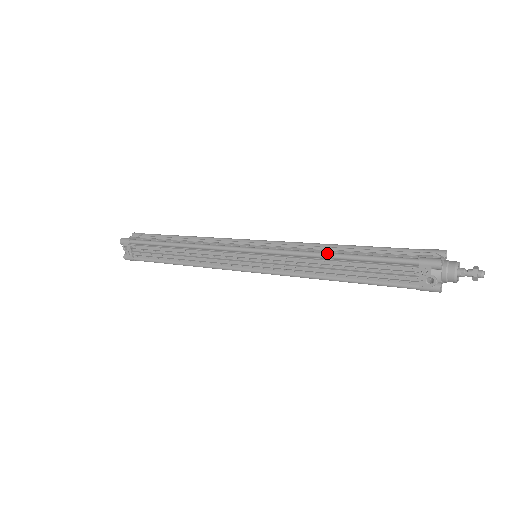
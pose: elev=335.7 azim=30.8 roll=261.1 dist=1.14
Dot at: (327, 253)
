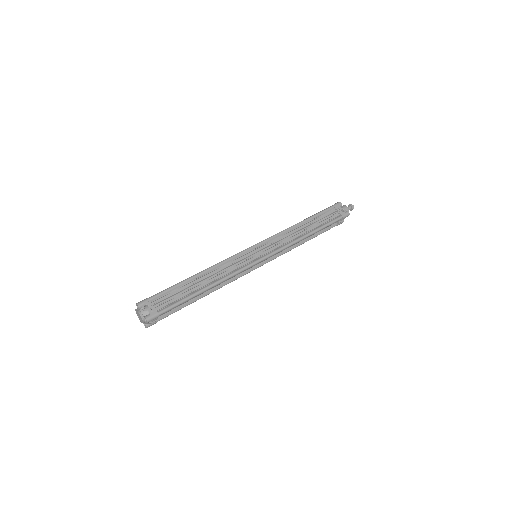
Dot at: occluded
